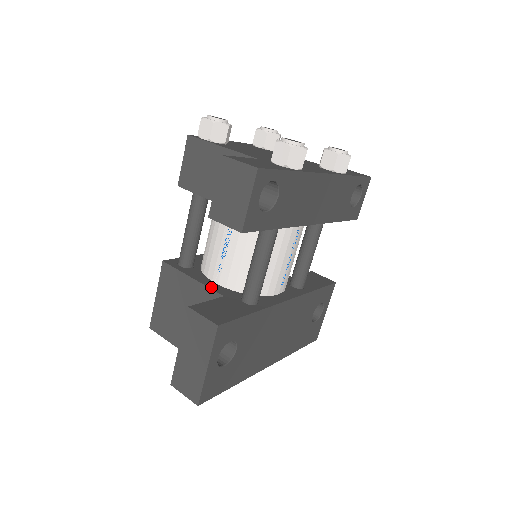
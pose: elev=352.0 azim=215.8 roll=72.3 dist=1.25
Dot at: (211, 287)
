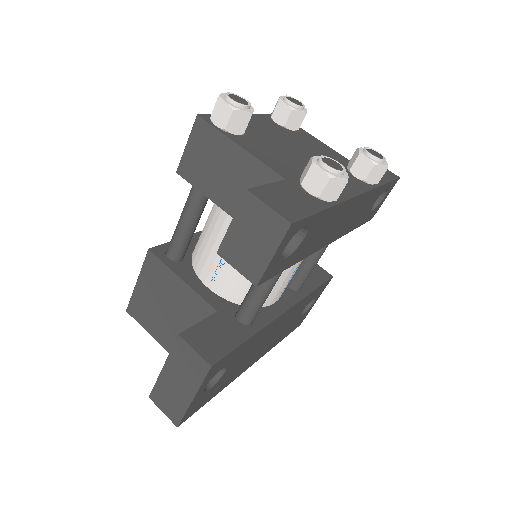
Dot at: (203, 296)
